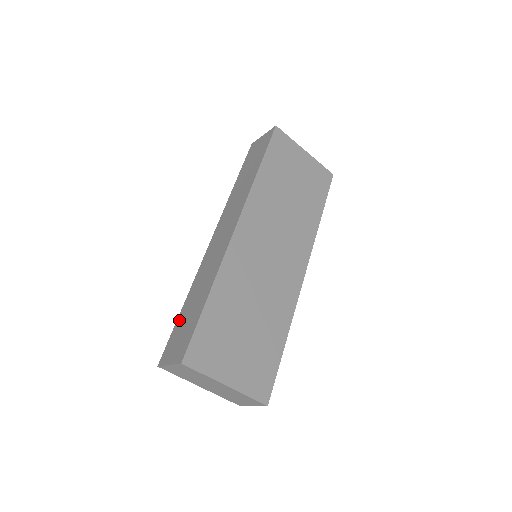
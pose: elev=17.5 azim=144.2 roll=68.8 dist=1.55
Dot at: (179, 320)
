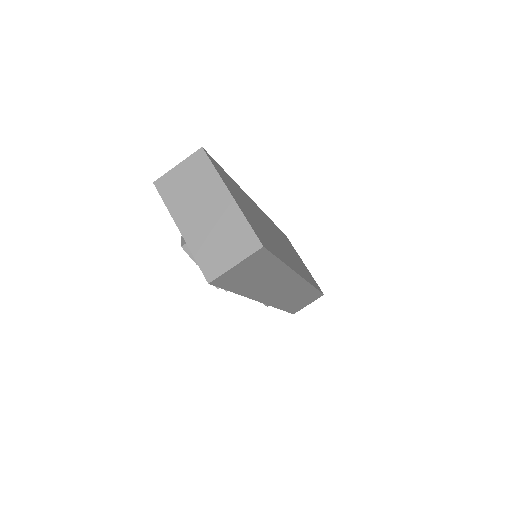
Dot at: occluded
